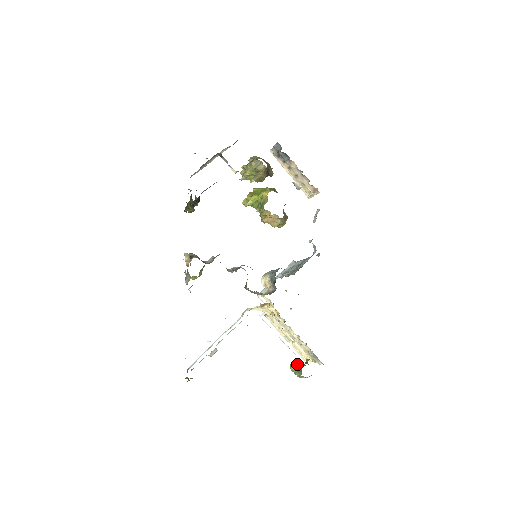
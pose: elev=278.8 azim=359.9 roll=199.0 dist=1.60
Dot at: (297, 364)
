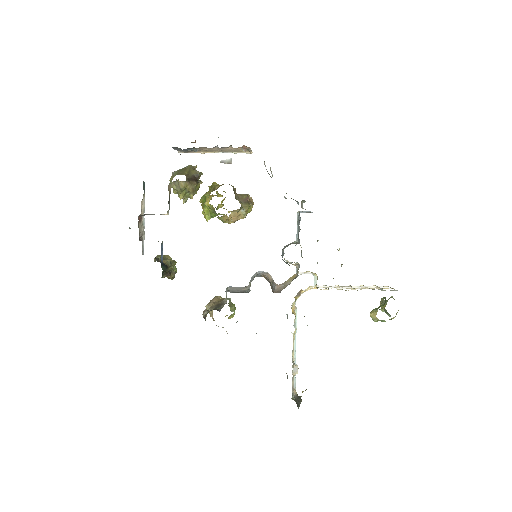
Dot at: (375, 314)
